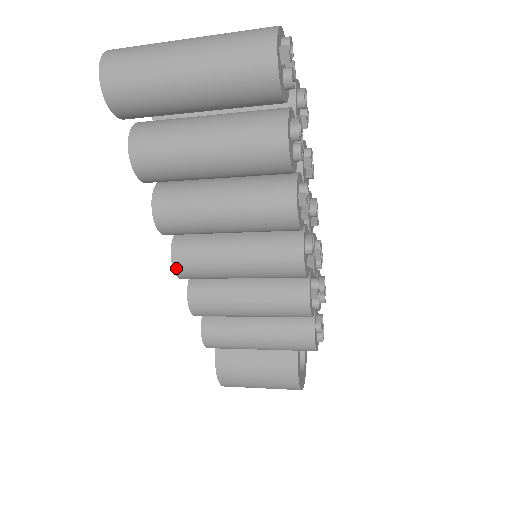
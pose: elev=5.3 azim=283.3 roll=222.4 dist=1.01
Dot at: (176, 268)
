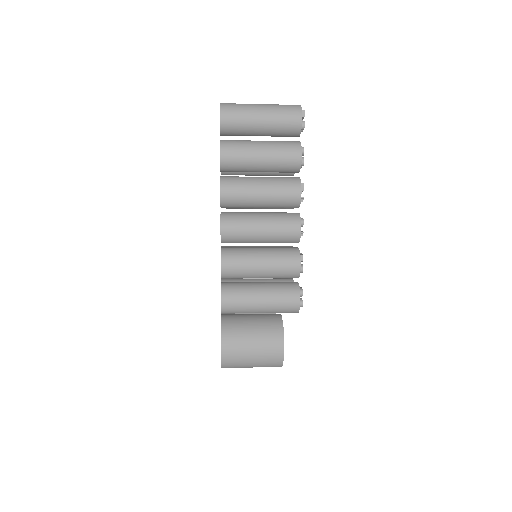
Dot at: (223, 225)
